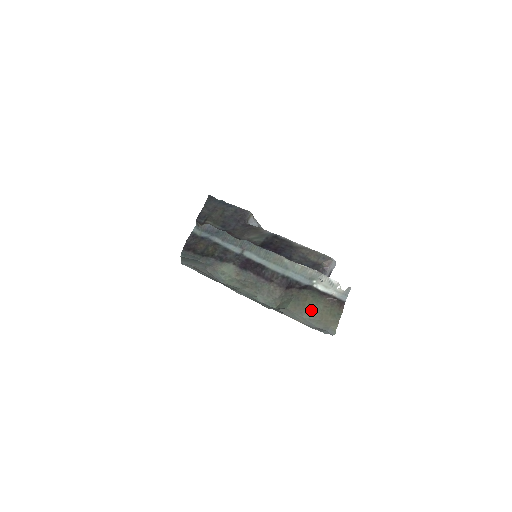
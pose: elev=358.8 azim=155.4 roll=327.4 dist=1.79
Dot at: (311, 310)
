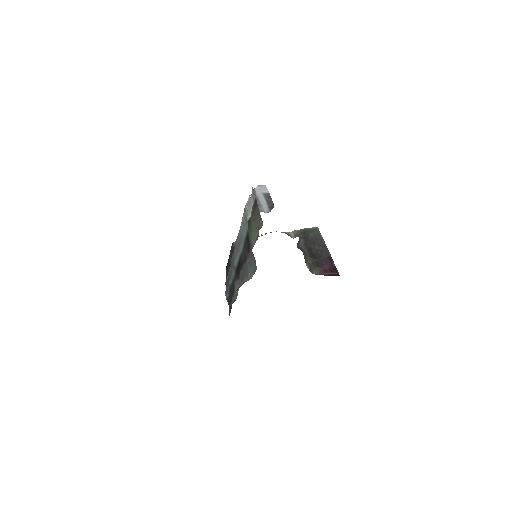
Dot at: (252, 236)
